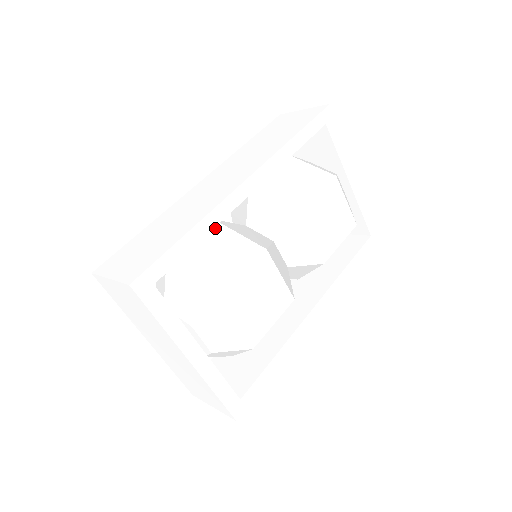
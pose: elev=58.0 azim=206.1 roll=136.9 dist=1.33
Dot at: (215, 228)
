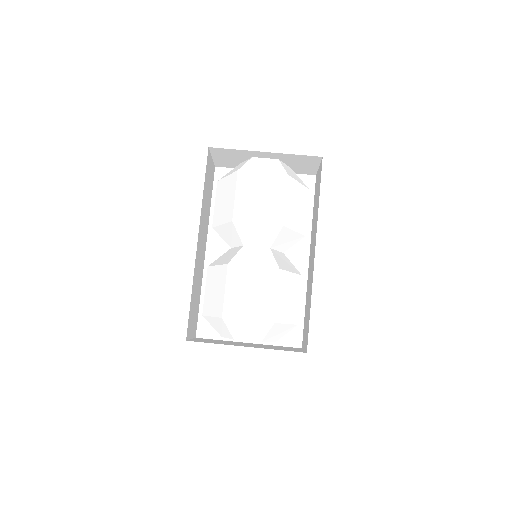
Dot at: (209, 272)
